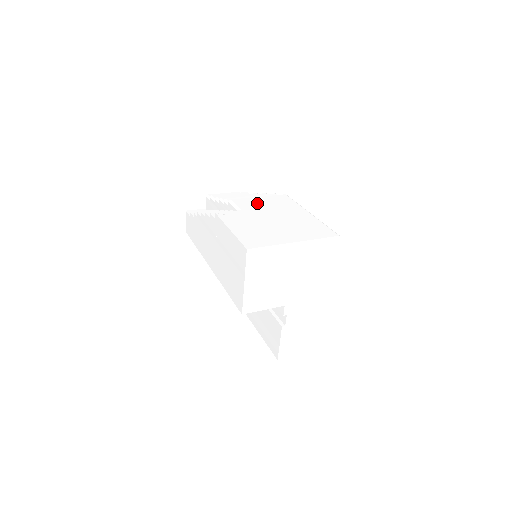
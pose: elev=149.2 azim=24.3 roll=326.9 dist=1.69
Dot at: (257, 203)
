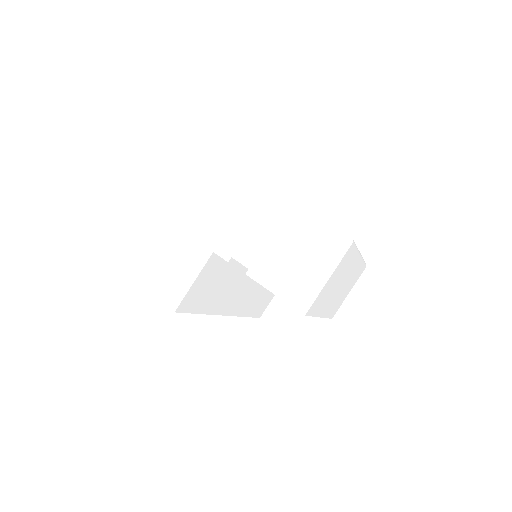
Dot at: occluded
